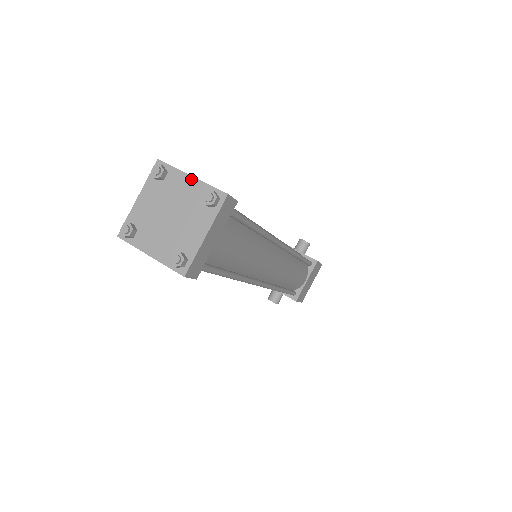
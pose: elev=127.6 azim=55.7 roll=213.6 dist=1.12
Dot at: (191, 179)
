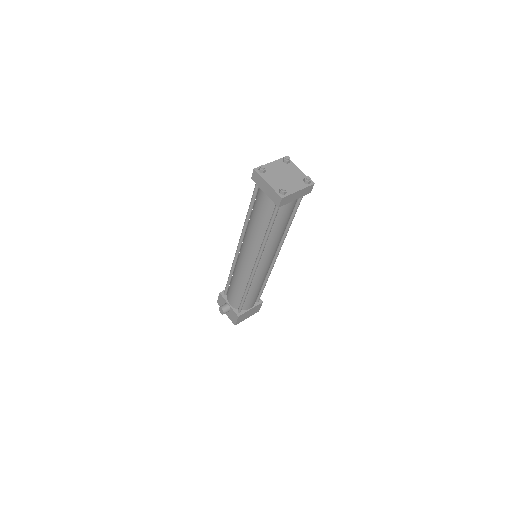
Dot at: (300, 170)
